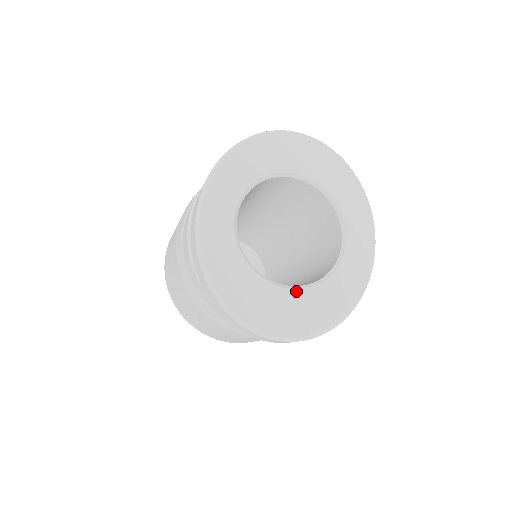
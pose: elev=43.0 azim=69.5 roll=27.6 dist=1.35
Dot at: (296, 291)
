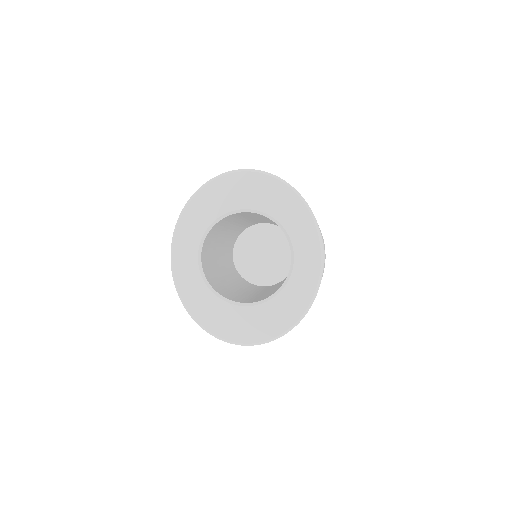
Dot at: (256, 307)
